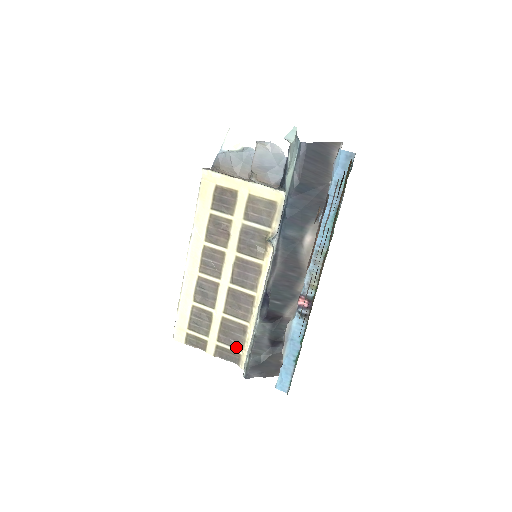
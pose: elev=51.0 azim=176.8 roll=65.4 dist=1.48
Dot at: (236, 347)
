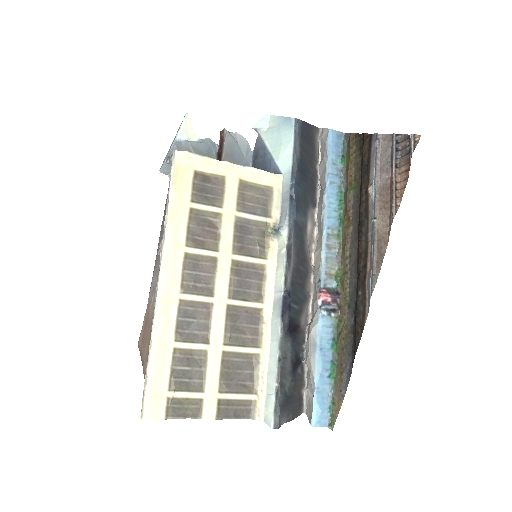
Dot at: (247, 391)
